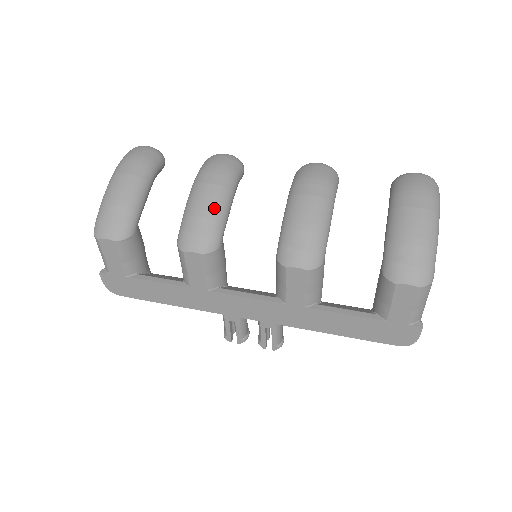
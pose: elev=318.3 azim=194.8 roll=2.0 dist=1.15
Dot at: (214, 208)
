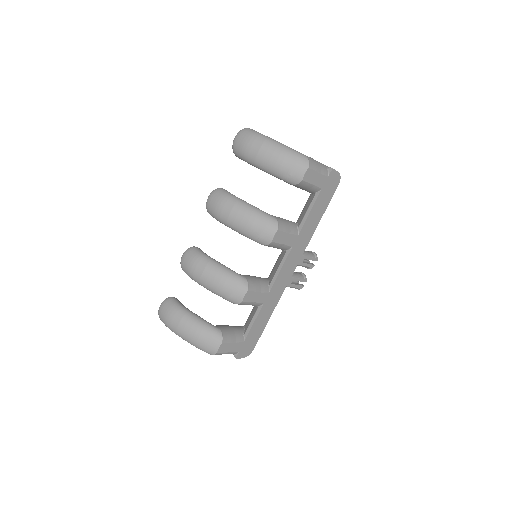
Dot at: (220, 275)
